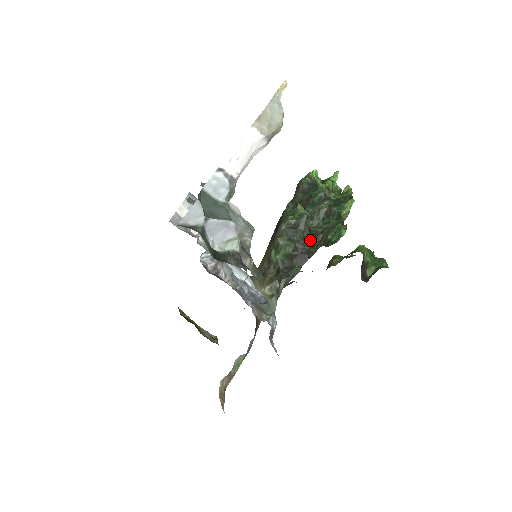
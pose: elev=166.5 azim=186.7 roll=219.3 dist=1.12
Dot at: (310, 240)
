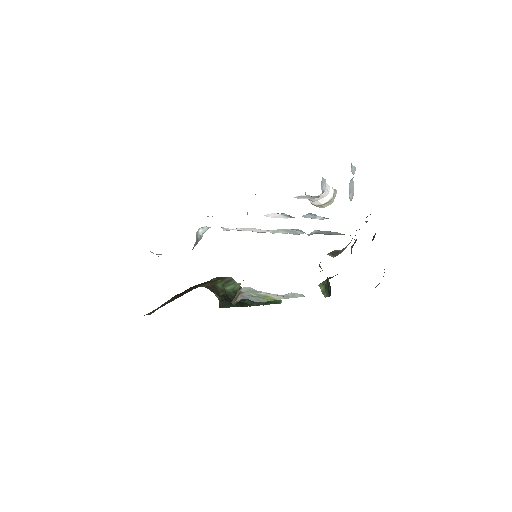
Dot at: (244, 299)
